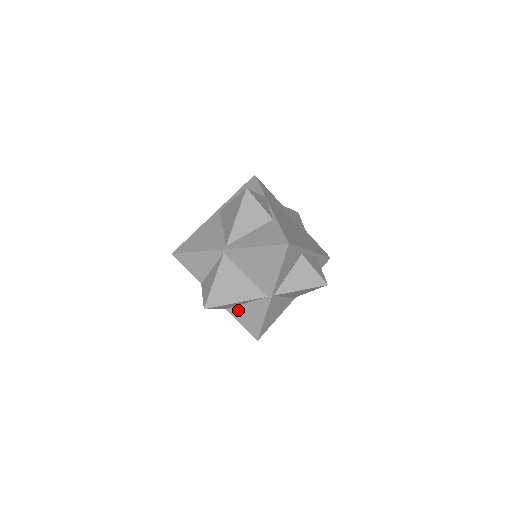
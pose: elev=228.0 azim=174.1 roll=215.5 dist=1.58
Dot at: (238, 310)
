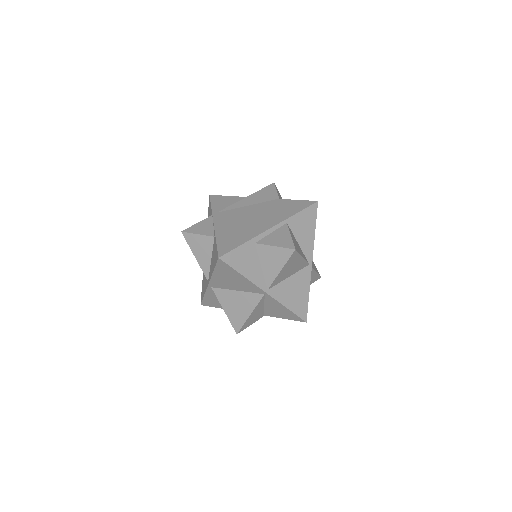
Dot at: (269, 312)
